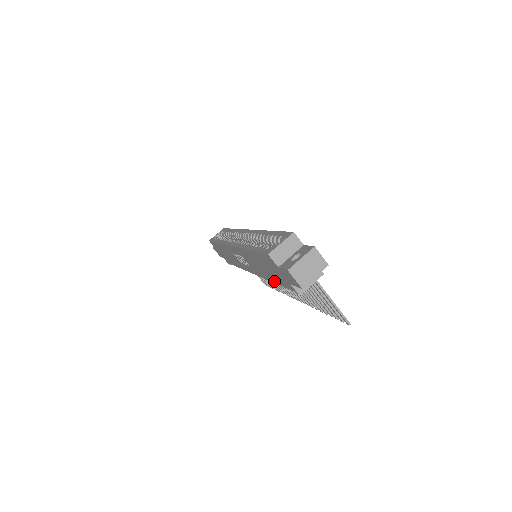
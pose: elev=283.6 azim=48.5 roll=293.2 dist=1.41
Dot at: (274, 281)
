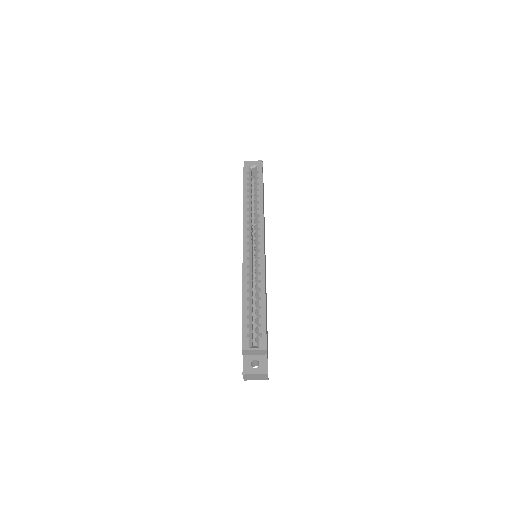
Dot at: occluded
